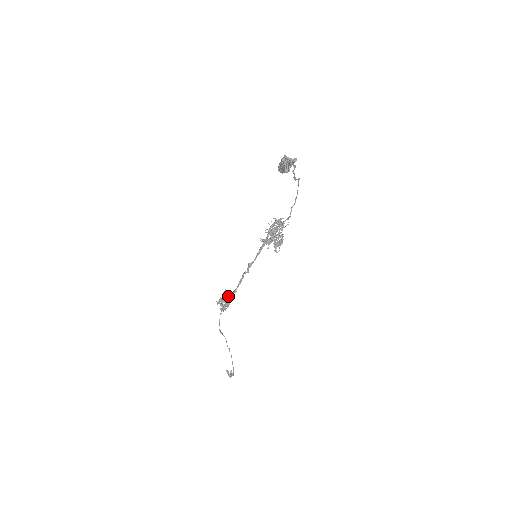
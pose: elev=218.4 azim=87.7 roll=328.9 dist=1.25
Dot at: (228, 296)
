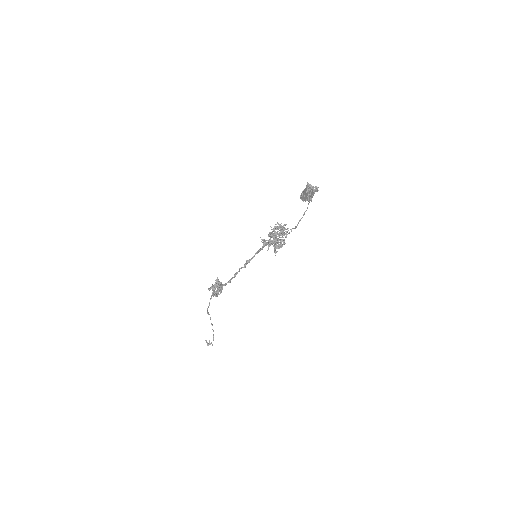
Dot at: (221, 285)
